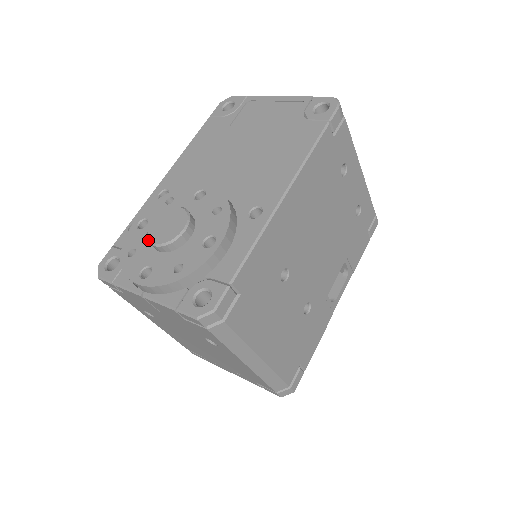
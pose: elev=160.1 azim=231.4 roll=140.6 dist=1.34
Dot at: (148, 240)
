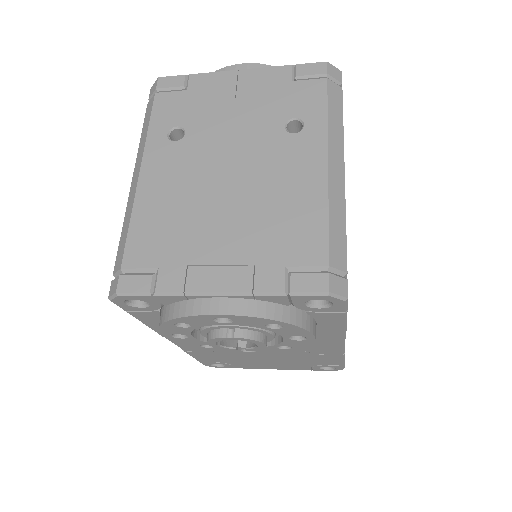
Dot at: occluded
